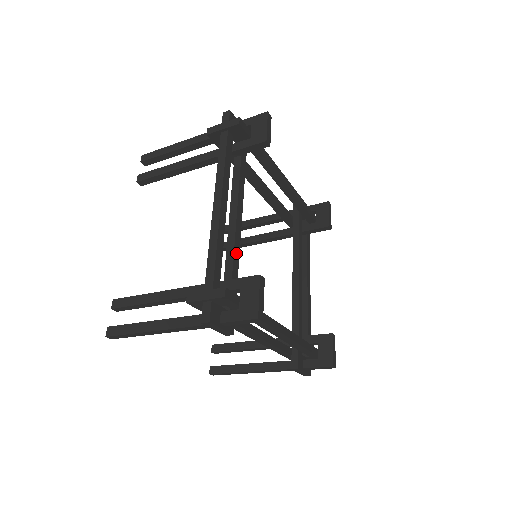
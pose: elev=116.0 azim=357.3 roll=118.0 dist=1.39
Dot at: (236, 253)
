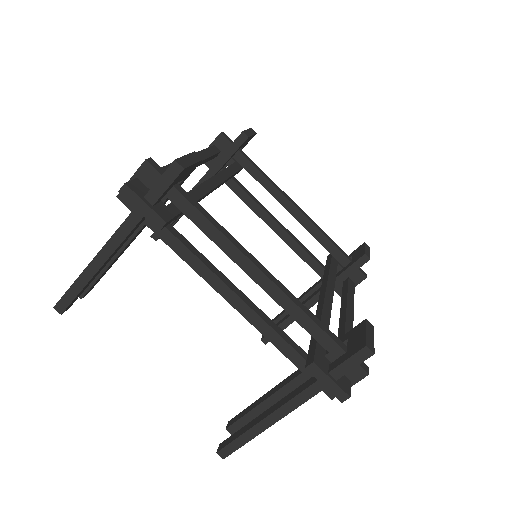
Dot at: (198, 192)
